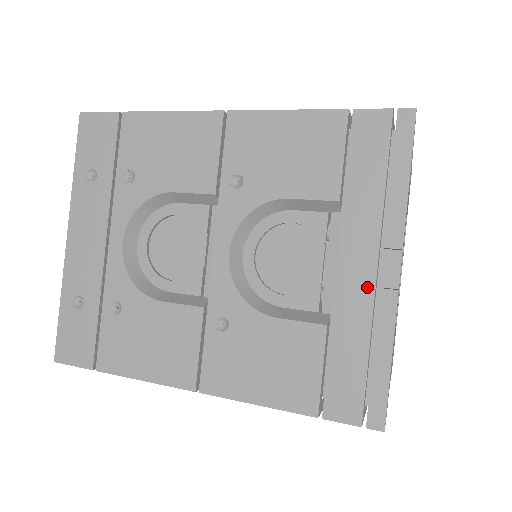
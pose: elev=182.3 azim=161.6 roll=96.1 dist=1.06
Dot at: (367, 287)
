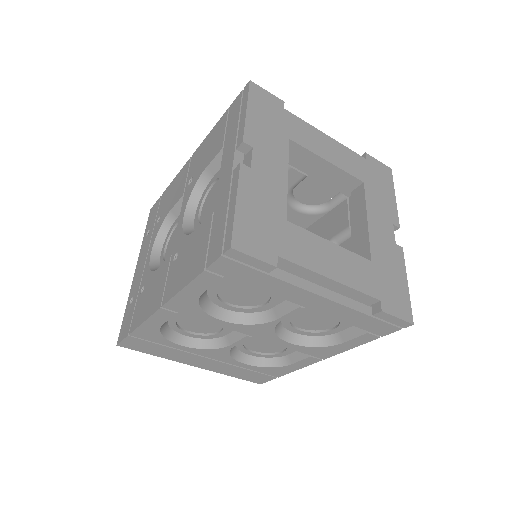
Dot at: (229, 175)
